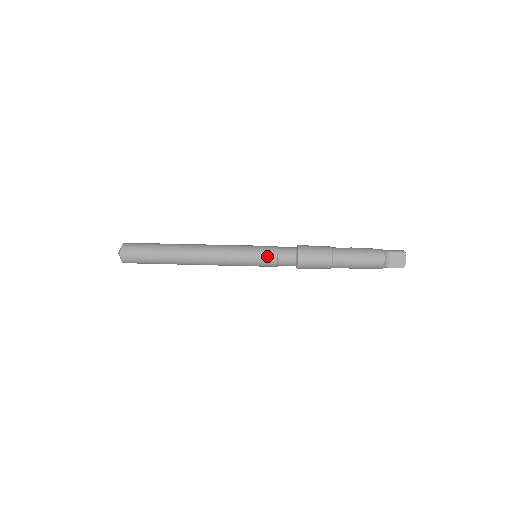
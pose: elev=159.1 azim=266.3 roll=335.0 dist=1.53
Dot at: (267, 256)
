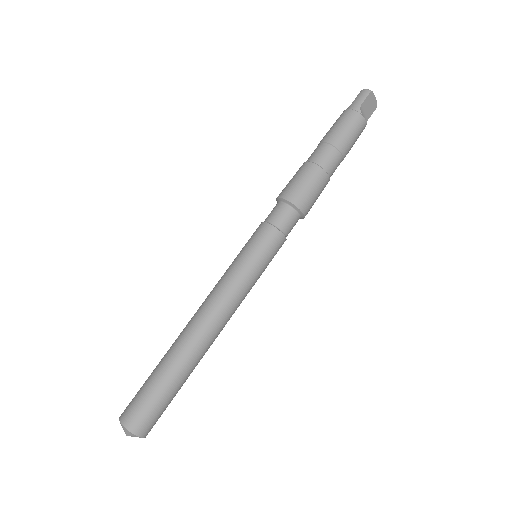
Dot at: (275, 246)
